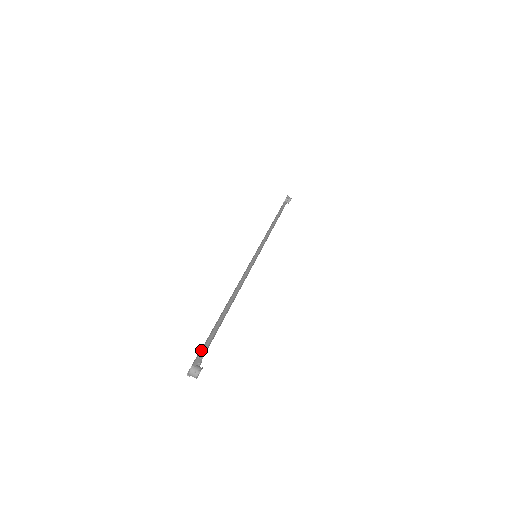
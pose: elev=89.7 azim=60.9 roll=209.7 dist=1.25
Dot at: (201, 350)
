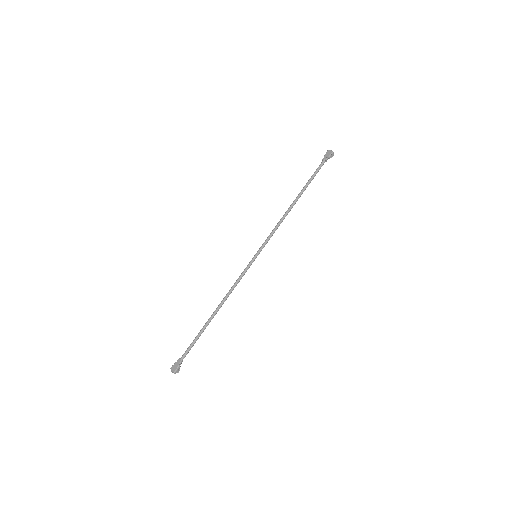
Dot at: (183, 357)
